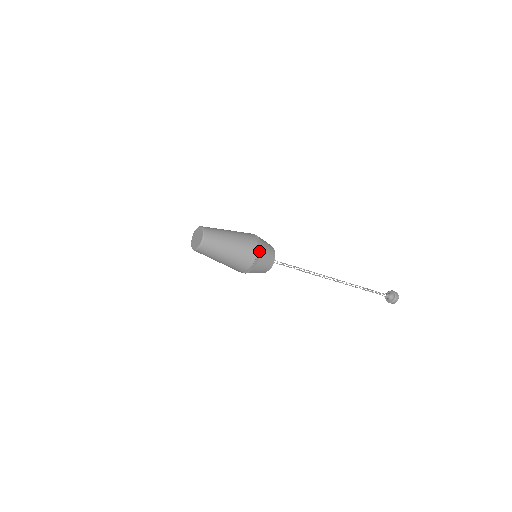
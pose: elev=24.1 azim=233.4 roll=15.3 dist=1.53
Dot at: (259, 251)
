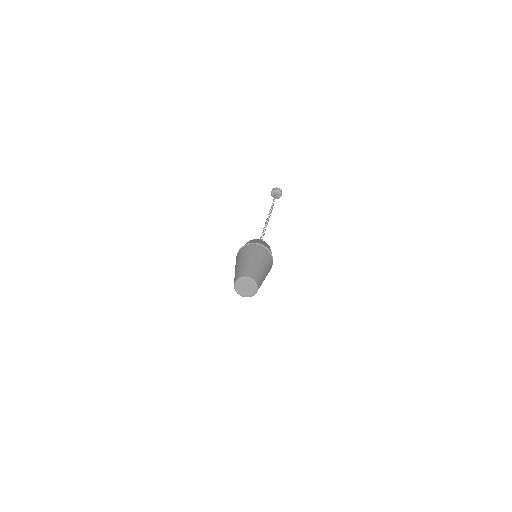
Dot at: occluded
